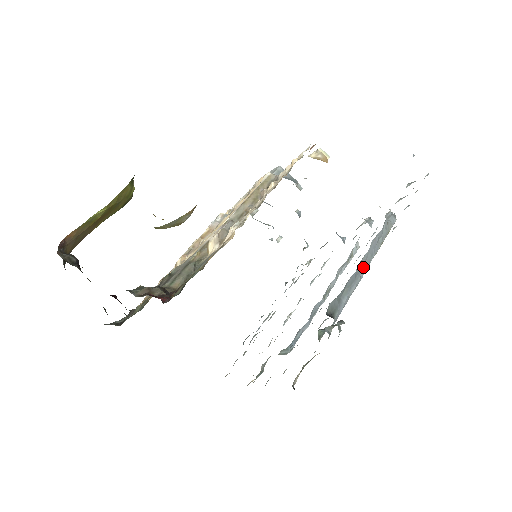
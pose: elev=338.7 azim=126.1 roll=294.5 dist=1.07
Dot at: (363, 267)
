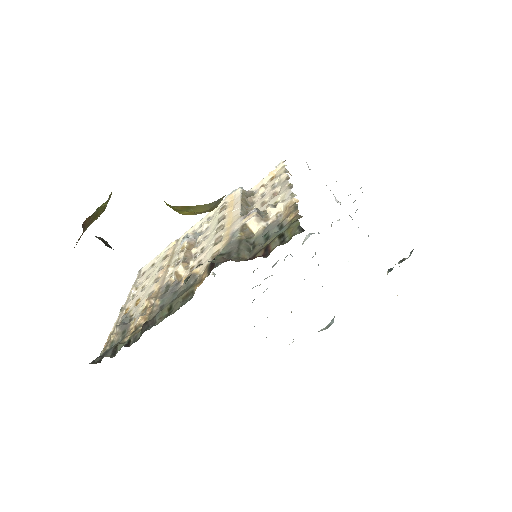
Dot at: occluded
